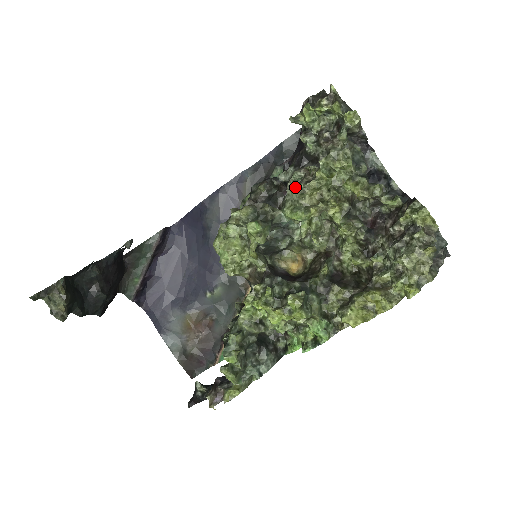
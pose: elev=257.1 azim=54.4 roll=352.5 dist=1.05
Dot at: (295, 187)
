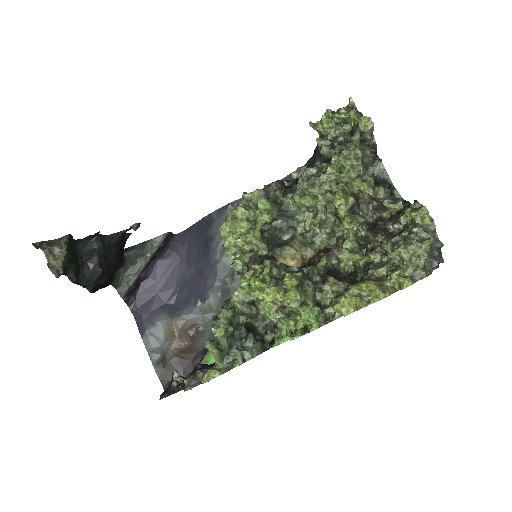
Dot at: occluded
